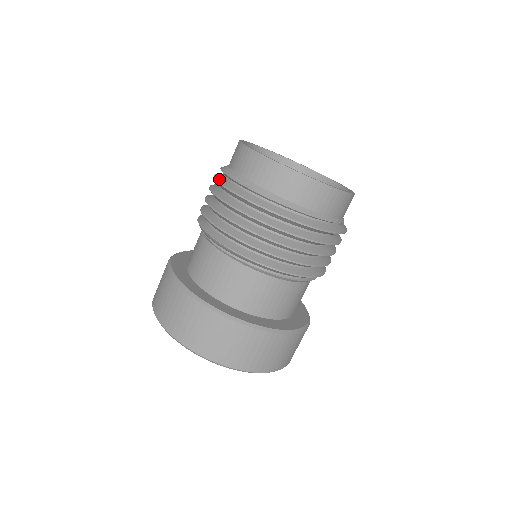
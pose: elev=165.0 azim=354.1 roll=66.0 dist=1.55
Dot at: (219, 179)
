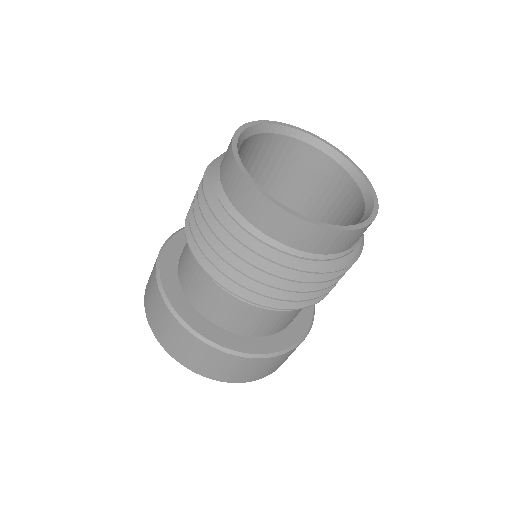
Dot at: occluded
